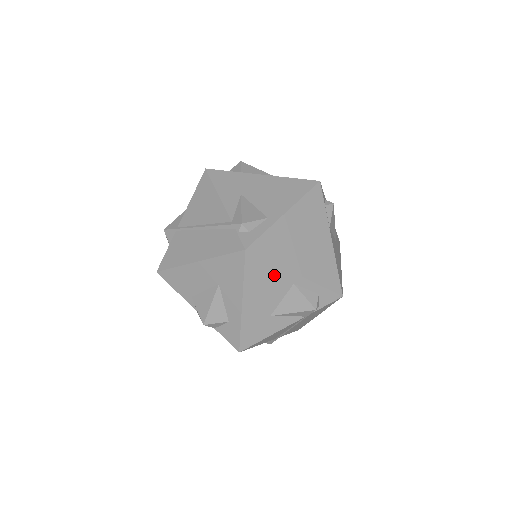
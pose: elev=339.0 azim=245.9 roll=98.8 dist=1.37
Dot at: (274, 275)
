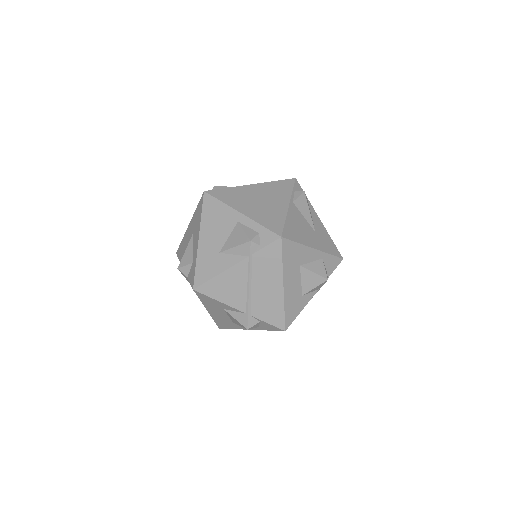
Dot at: (223, 213)
